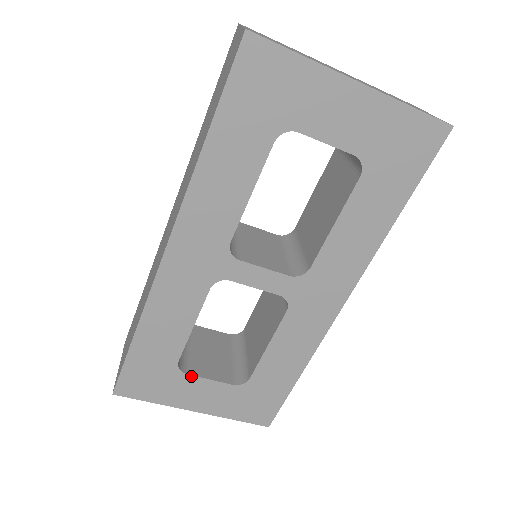
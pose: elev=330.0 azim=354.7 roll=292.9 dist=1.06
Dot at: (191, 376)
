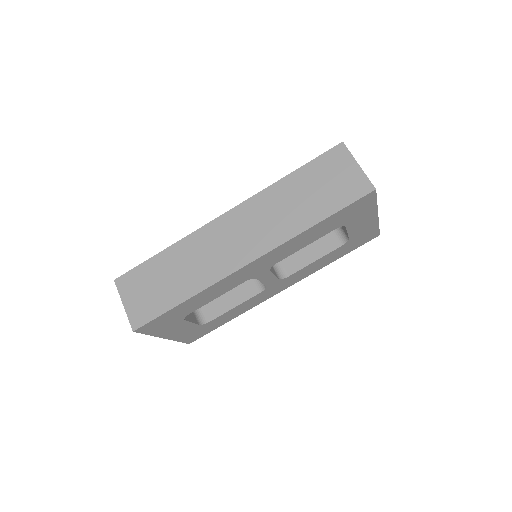
Dot at: (186, 321)
